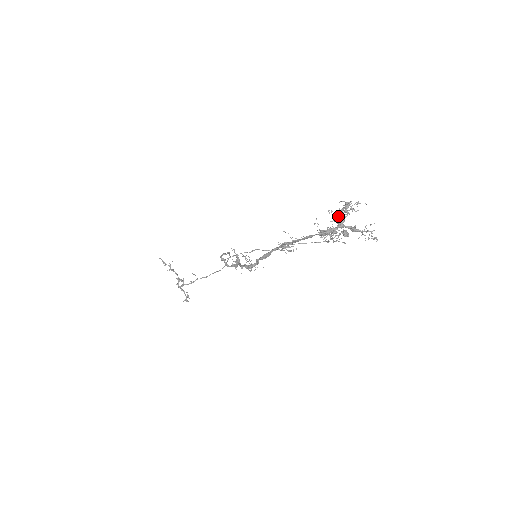
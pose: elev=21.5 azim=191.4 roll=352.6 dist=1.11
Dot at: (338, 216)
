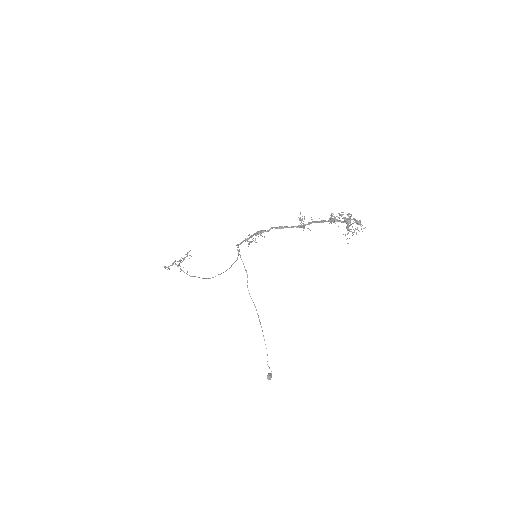
Dot at: occluded
